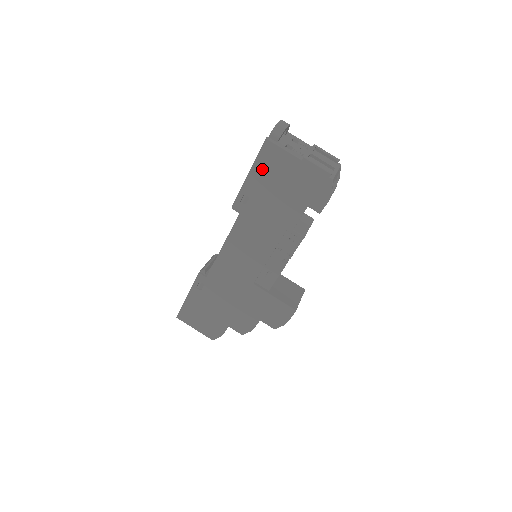
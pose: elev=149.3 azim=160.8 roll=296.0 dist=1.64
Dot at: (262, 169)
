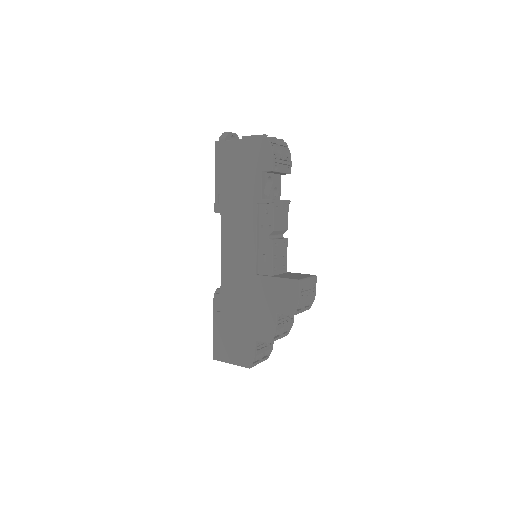
Dot at: (222, 165)
